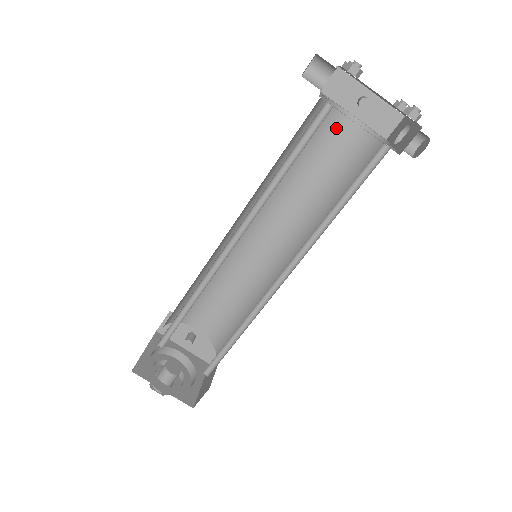
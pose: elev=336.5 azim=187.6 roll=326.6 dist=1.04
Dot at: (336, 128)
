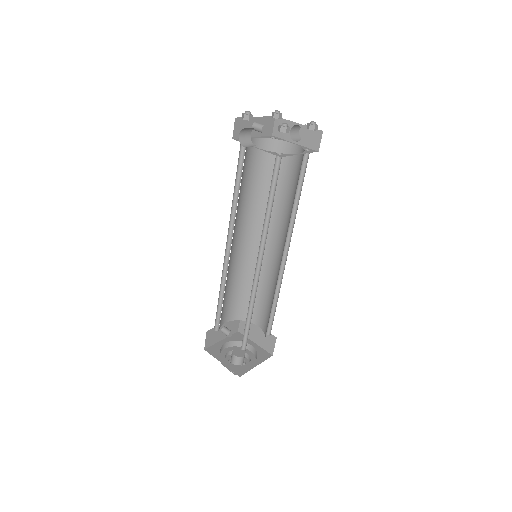
Dot at: (249, 152)
